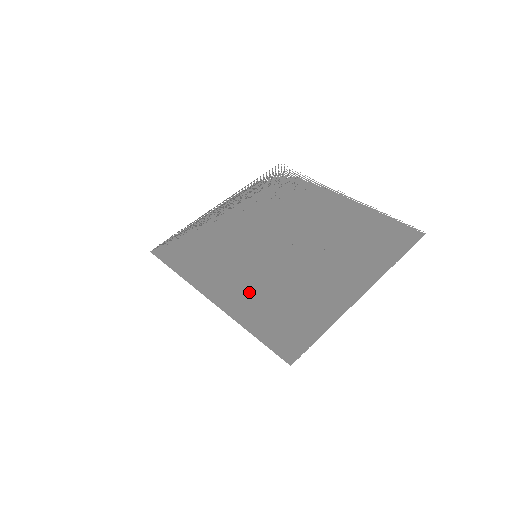
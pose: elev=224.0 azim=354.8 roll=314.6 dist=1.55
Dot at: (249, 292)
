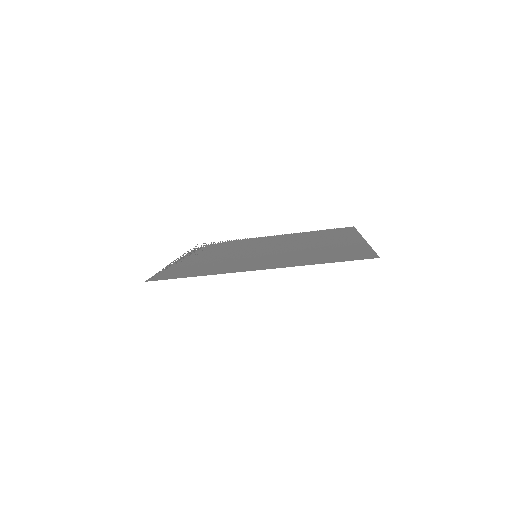
Dot at: (283, 260)
